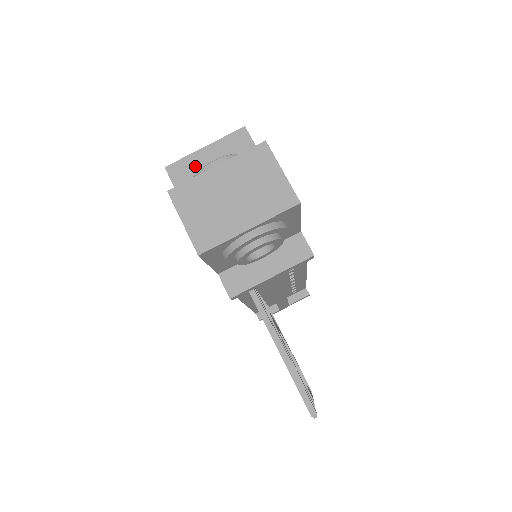
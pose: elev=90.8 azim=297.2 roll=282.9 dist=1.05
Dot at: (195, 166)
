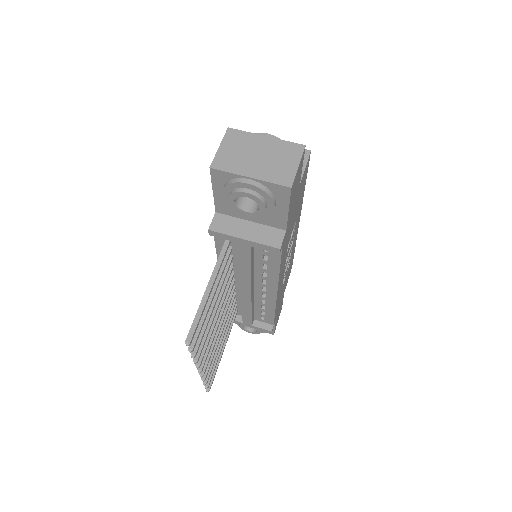
Dot at: occluded
